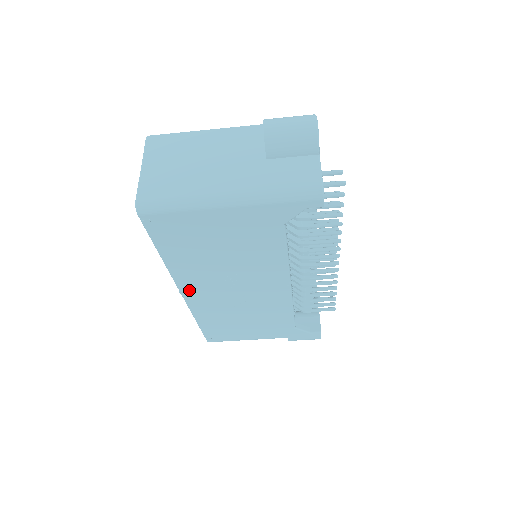
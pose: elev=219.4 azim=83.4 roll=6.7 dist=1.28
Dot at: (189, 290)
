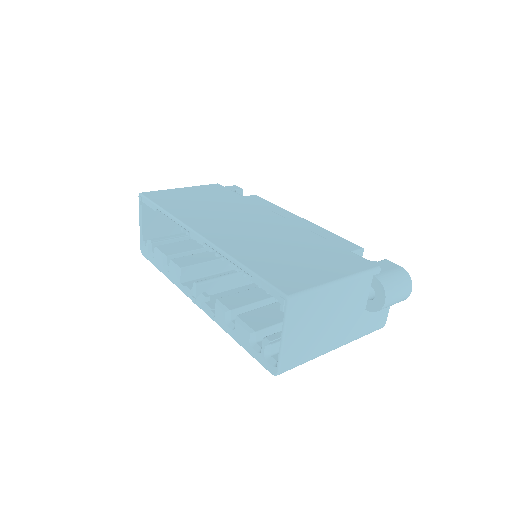
Dot at: occluded
